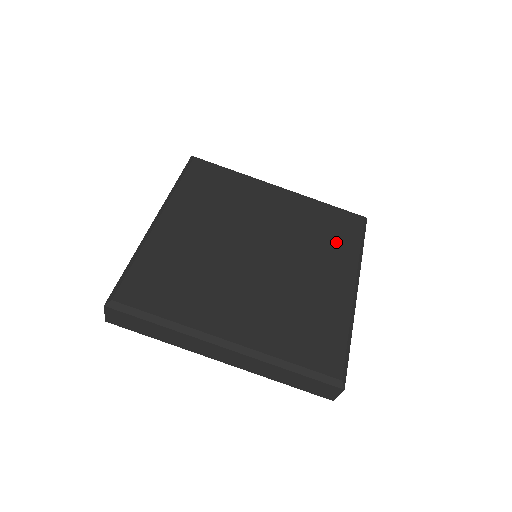
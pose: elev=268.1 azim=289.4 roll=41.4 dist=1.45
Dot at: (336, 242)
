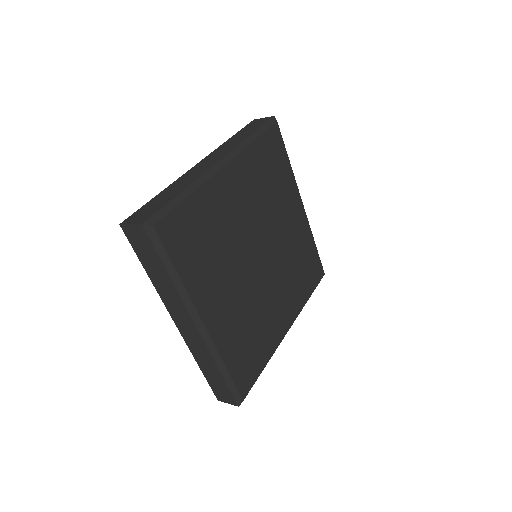
Dot at: (302, 284)
